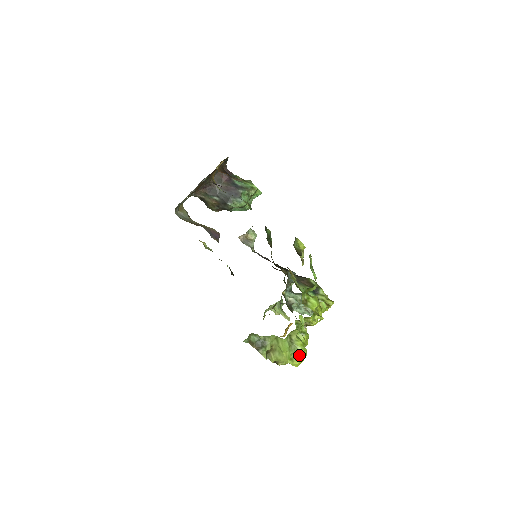
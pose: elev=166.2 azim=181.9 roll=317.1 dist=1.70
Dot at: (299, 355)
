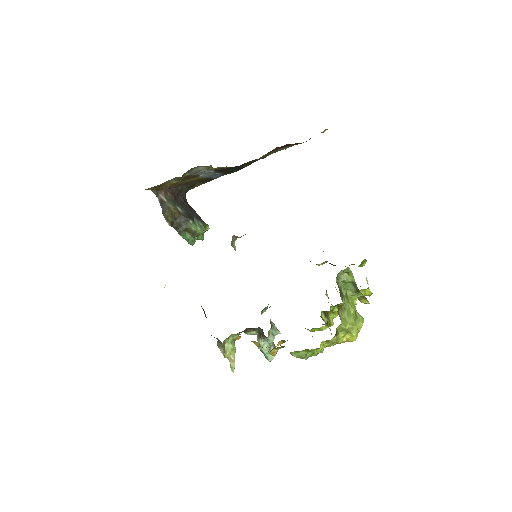
Dot at: (358, 325)
